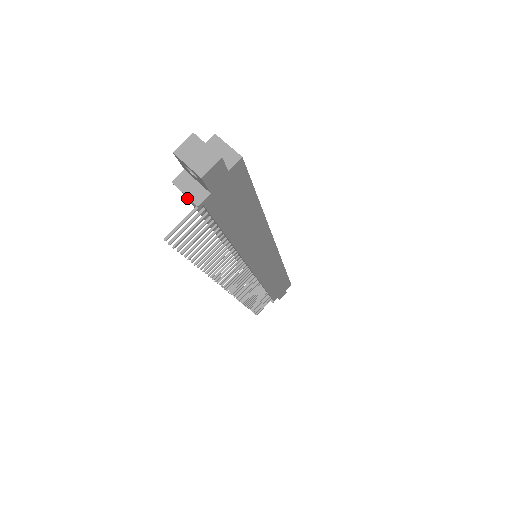
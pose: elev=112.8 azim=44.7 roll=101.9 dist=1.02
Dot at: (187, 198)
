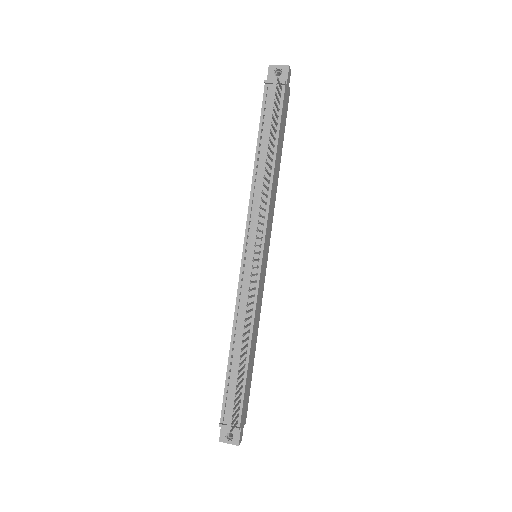
Dot at: (273, 88)
